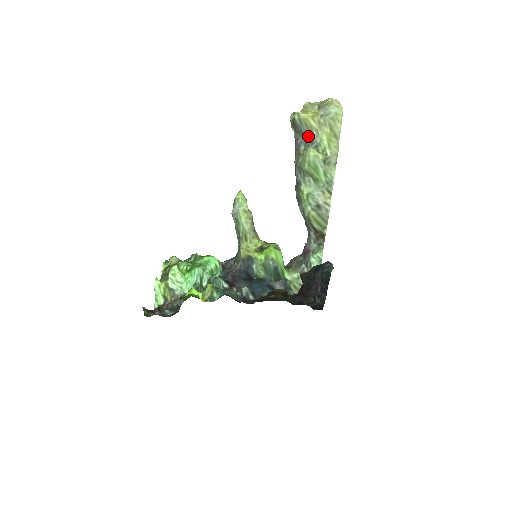
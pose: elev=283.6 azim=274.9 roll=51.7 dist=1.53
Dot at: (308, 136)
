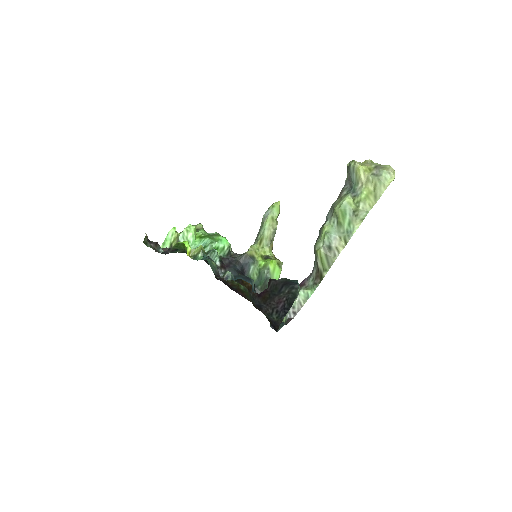
Dot at: (354, 185)
